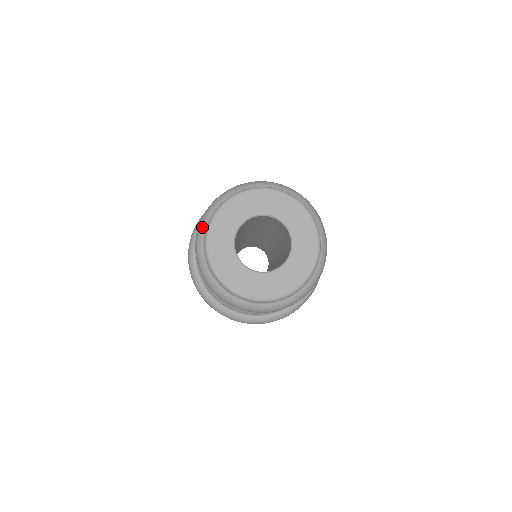
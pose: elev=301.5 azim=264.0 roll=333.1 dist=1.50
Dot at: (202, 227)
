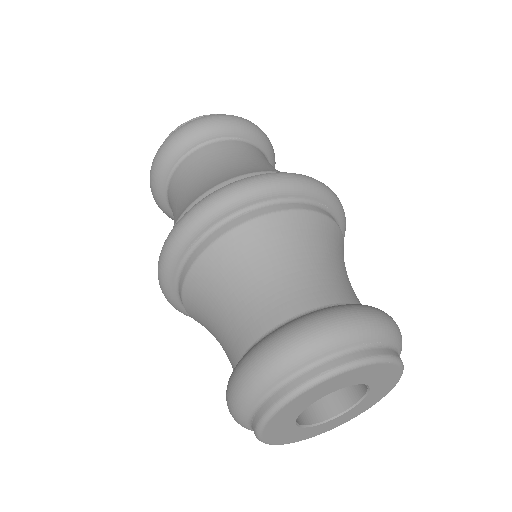
Dot at: (242, 425)
